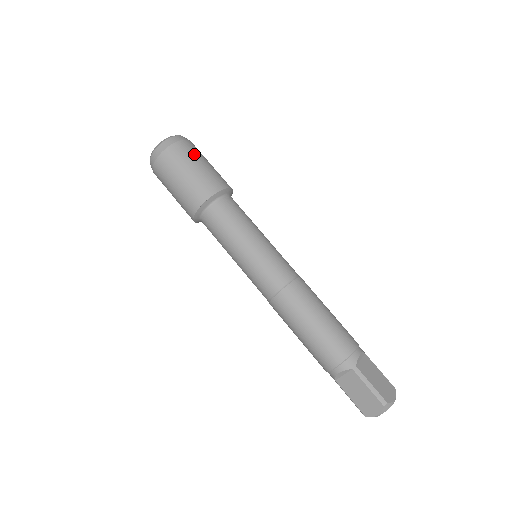
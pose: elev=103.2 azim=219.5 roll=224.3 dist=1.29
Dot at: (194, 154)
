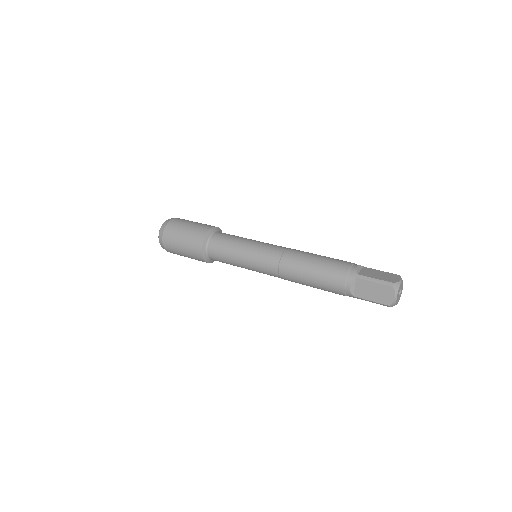
Dot at: occluded
